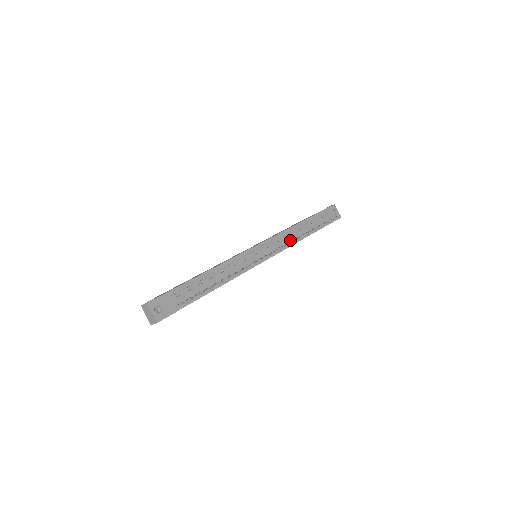
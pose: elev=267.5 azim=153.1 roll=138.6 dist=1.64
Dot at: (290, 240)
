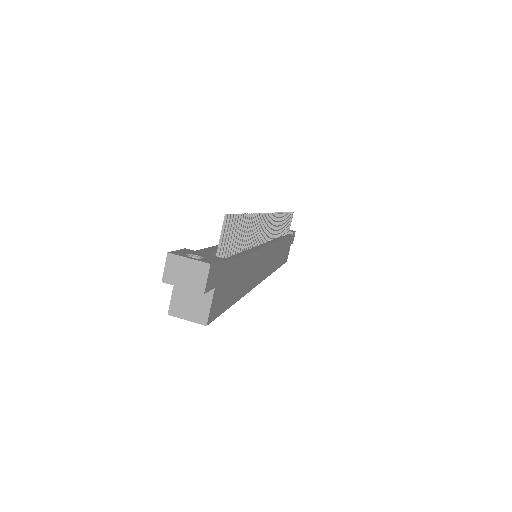
Dot at: occluded
